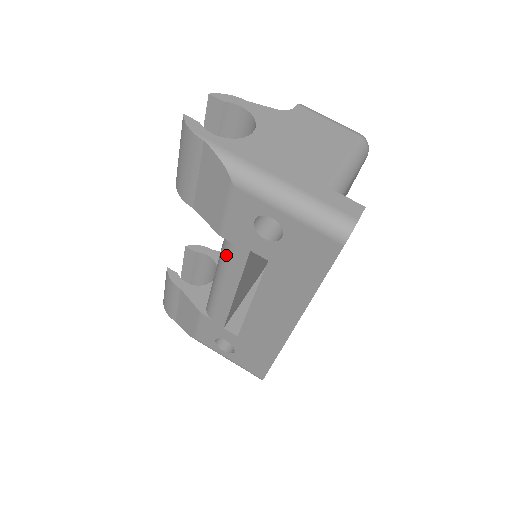
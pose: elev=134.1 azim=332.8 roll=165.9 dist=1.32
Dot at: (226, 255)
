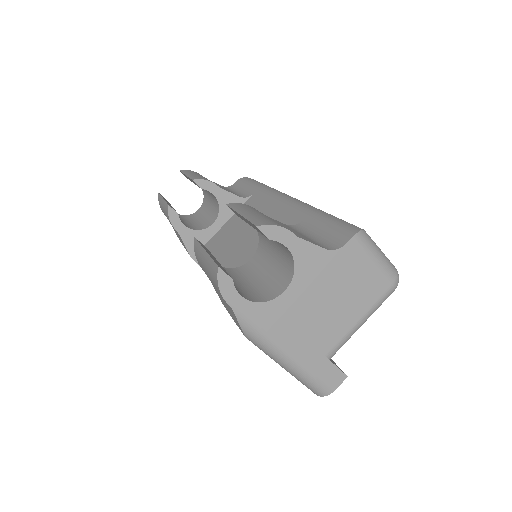
Dot at: occluded
